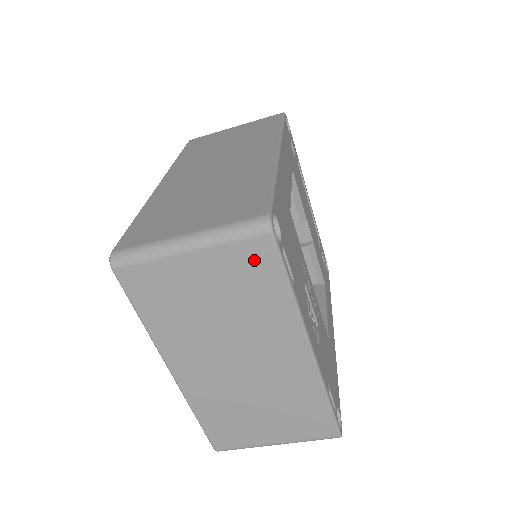
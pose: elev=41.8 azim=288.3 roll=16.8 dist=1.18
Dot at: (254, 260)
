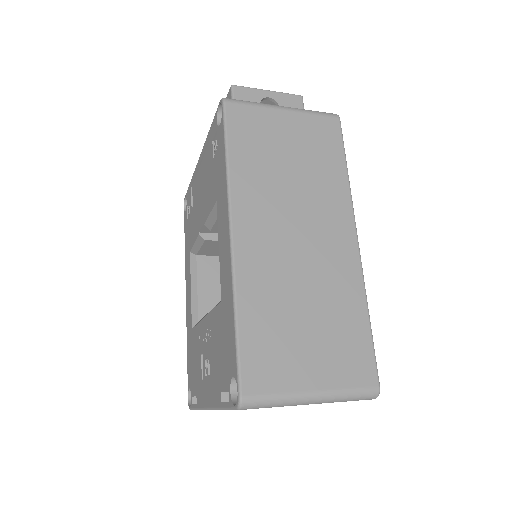
Dot at: occluded
